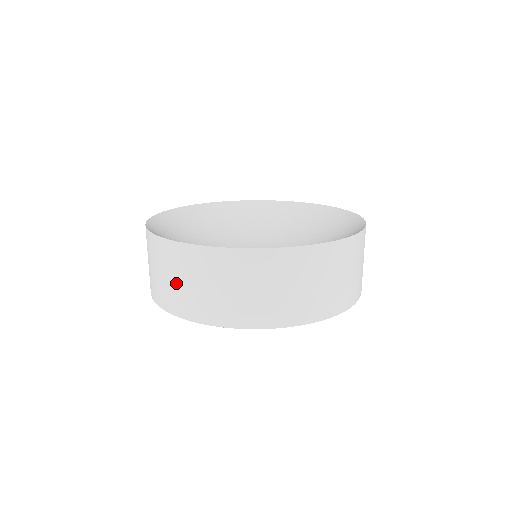
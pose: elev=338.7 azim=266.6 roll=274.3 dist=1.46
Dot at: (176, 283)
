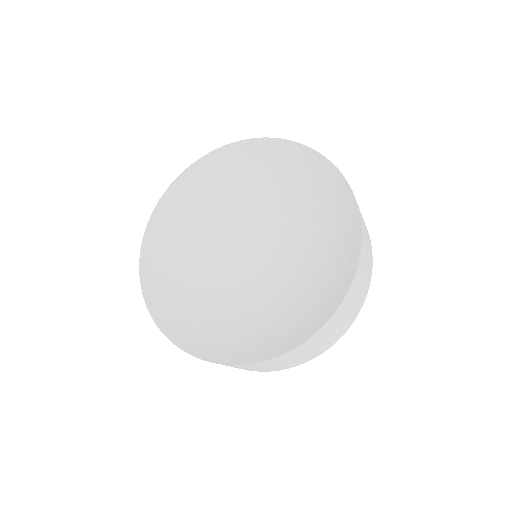
Dot at: occluded
